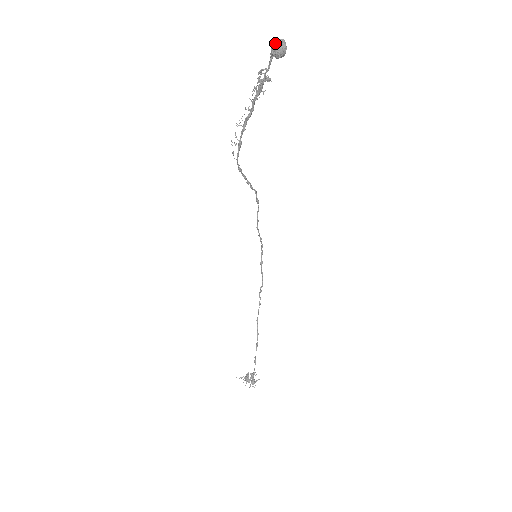
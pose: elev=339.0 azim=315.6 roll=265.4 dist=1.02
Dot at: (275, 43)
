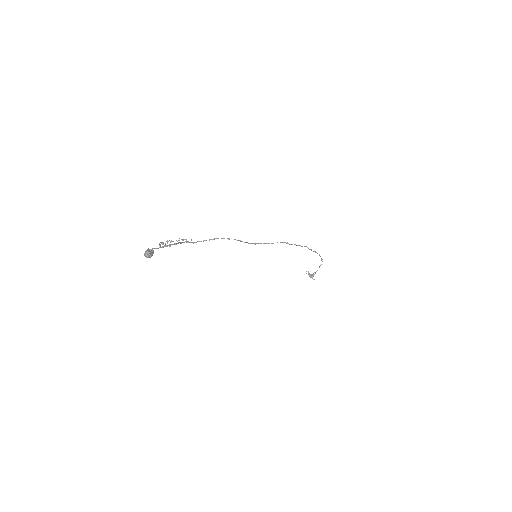
Dot at: (145, 251)
